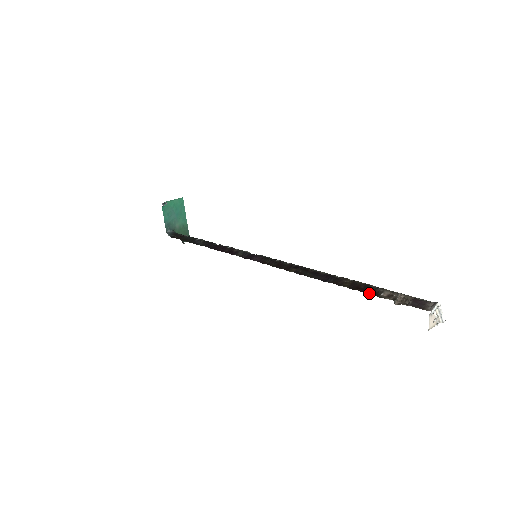
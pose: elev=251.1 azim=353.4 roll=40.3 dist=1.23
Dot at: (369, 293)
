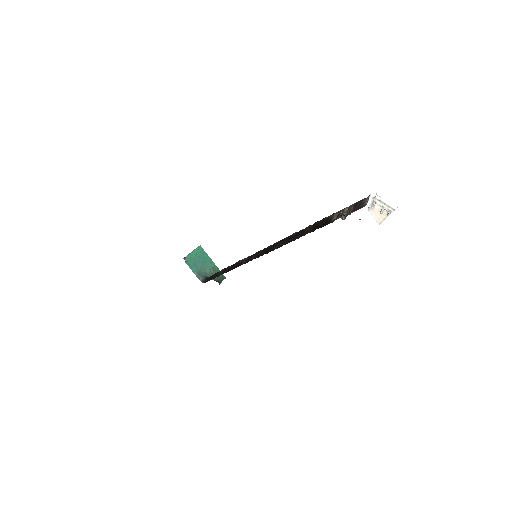
Dot at: (324, 225)
